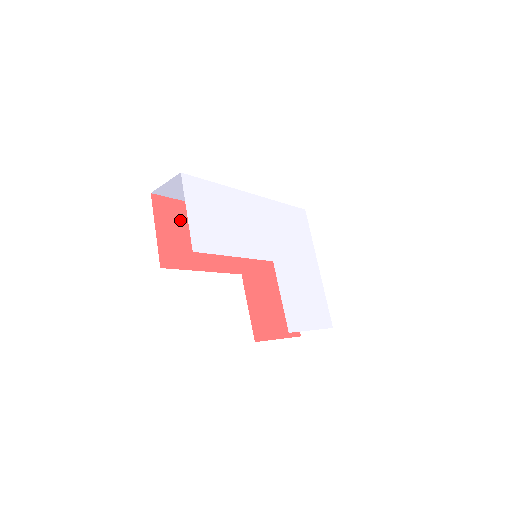
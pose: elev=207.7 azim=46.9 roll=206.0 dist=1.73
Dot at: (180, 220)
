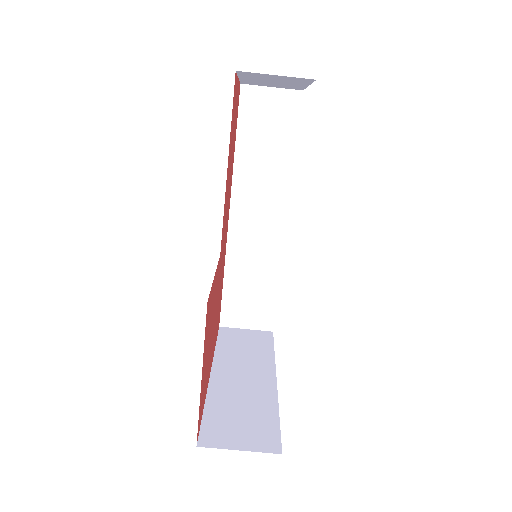
Dot at: occluded
